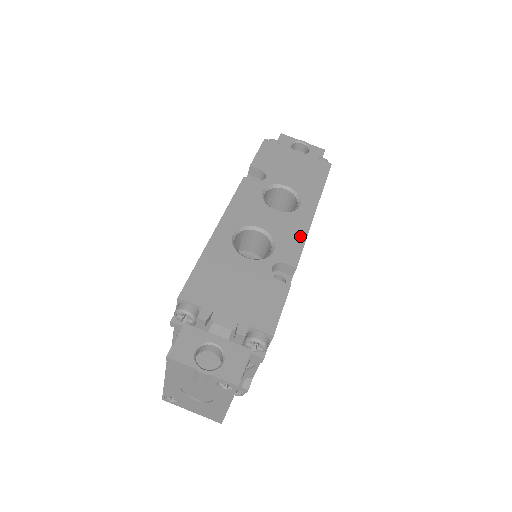
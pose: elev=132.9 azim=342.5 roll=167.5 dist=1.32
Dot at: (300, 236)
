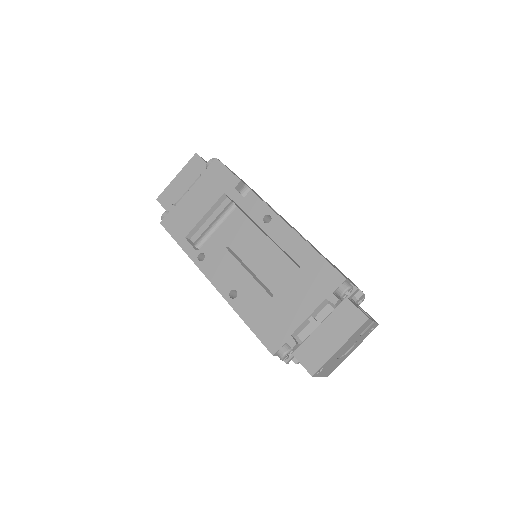
Dot at: occluded
